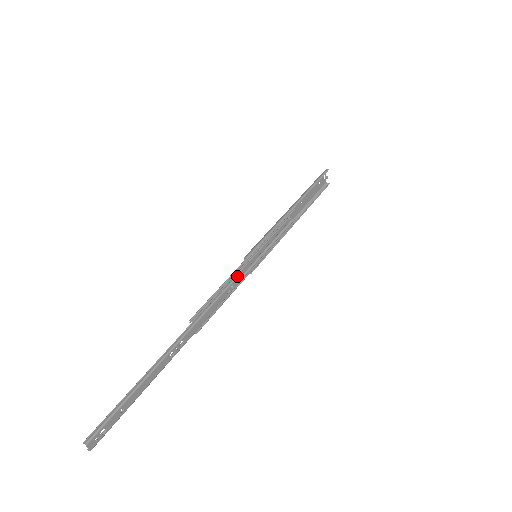
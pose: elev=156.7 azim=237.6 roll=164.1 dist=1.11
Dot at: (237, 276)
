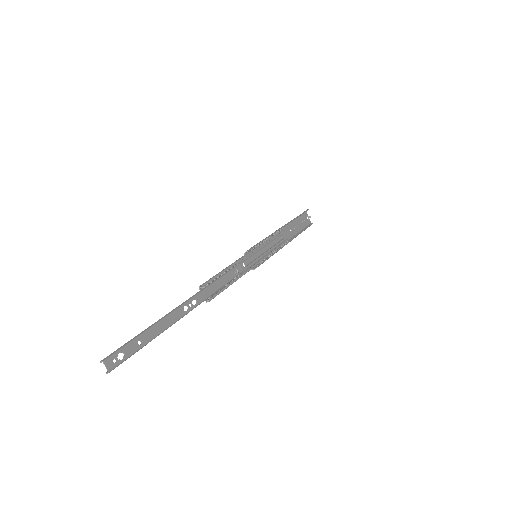
Dot at: (240, 263)
